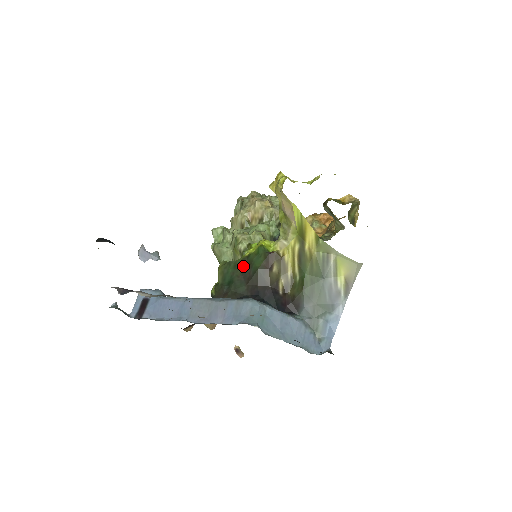
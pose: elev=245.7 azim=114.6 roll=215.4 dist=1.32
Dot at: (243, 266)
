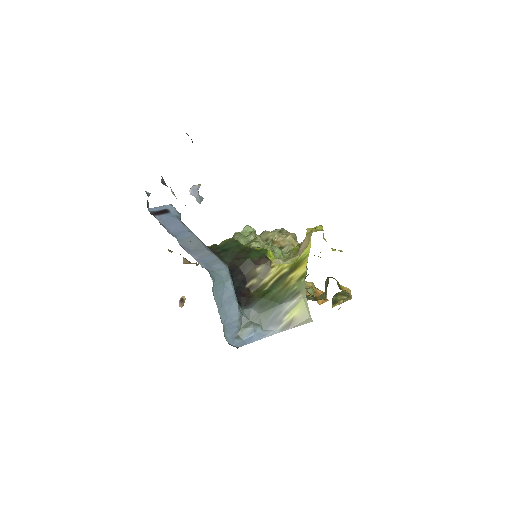
Dot at: (243, 250)
